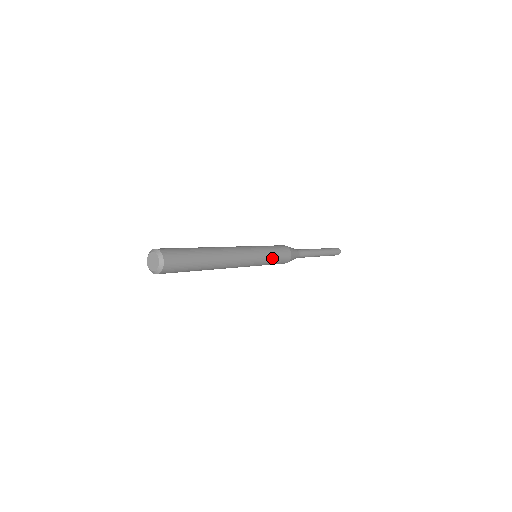
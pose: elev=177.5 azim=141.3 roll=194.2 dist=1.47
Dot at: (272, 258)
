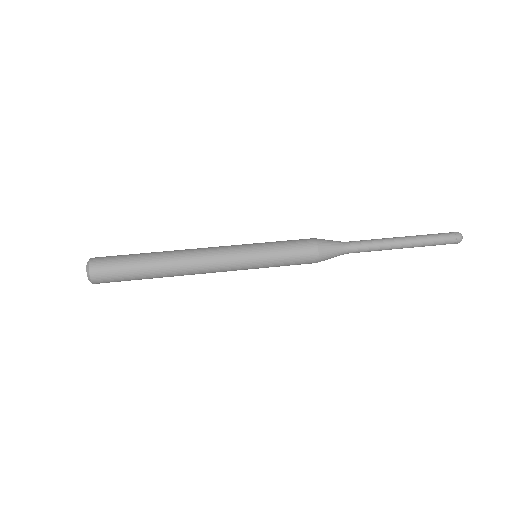
Dot at: (276, 258)
